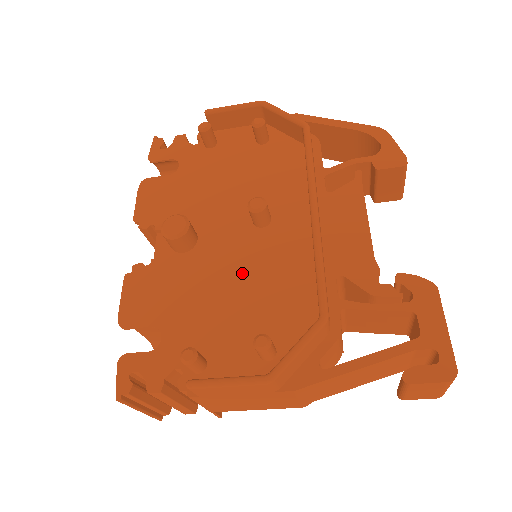
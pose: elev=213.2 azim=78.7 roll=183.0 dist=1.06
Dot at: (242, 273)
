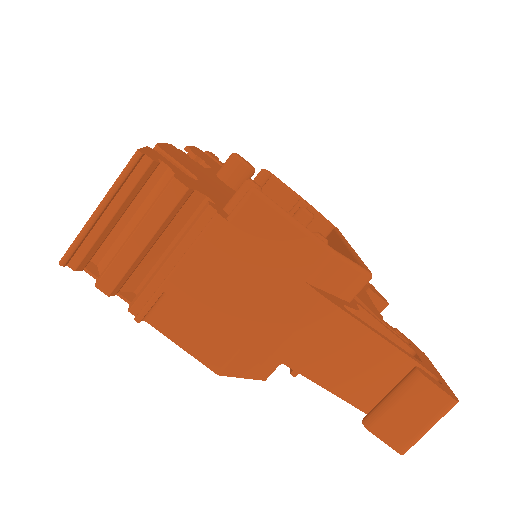
Dot at: occluded
